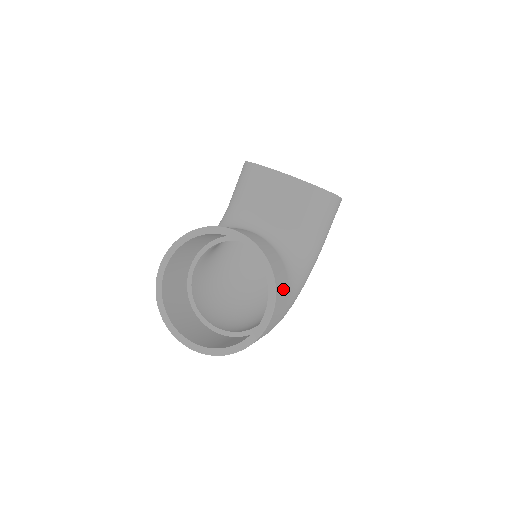
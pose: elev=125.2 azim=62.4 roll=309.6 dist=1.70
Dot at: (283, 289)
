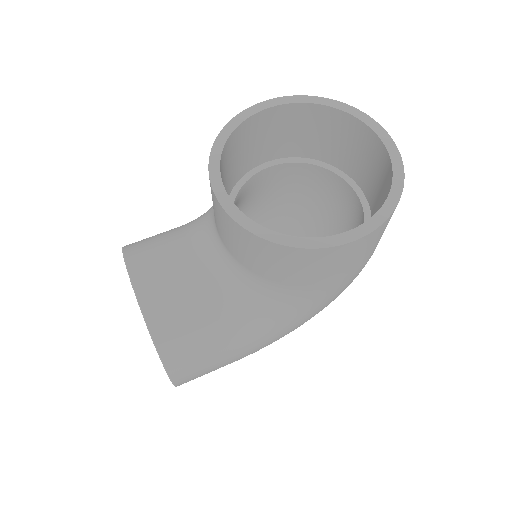
Dot at: (203, 356)
